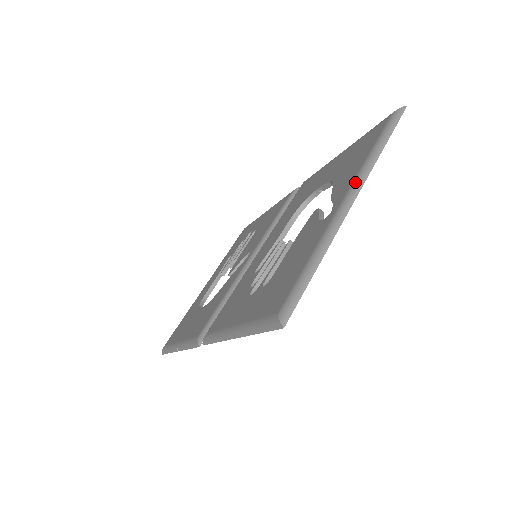
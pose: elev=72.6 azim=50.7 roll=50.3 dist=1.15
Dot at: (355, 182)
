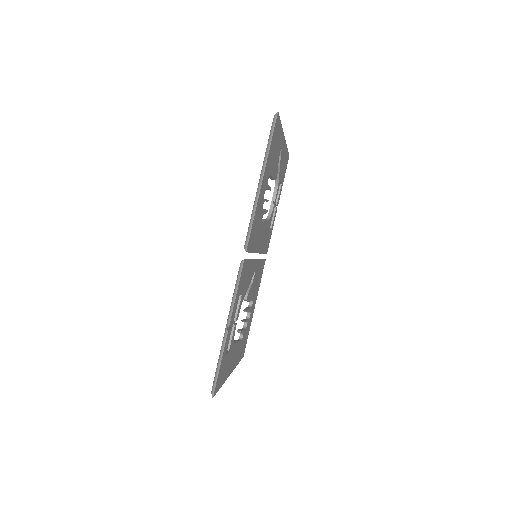
Dot at: occluded
